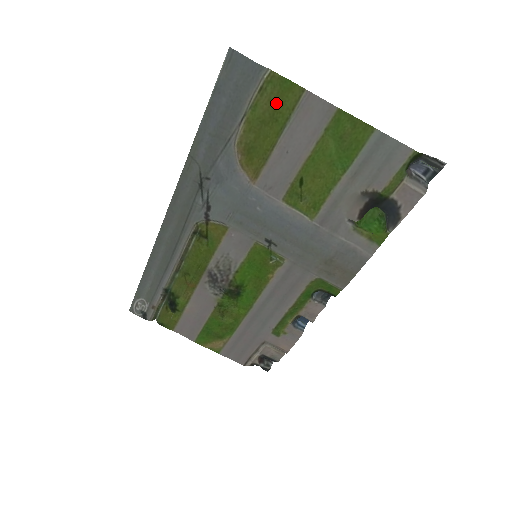
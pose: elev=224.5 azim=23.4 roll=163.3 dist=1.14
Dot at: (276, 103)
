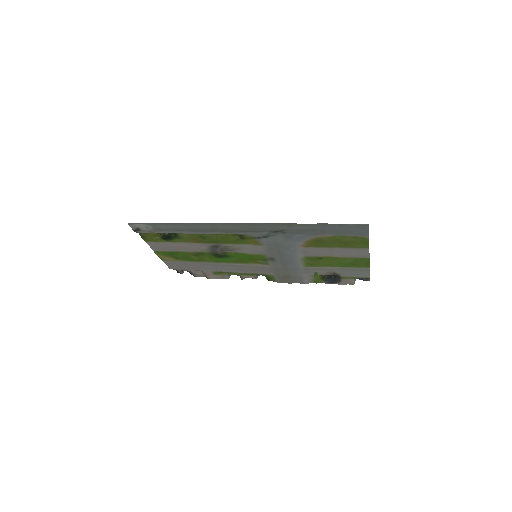
Dot at: (354, 242)
